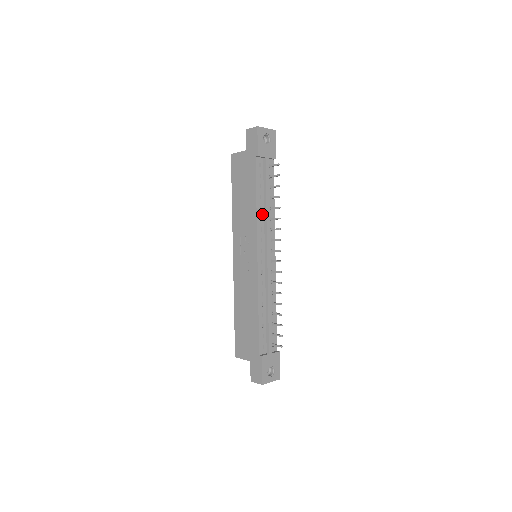
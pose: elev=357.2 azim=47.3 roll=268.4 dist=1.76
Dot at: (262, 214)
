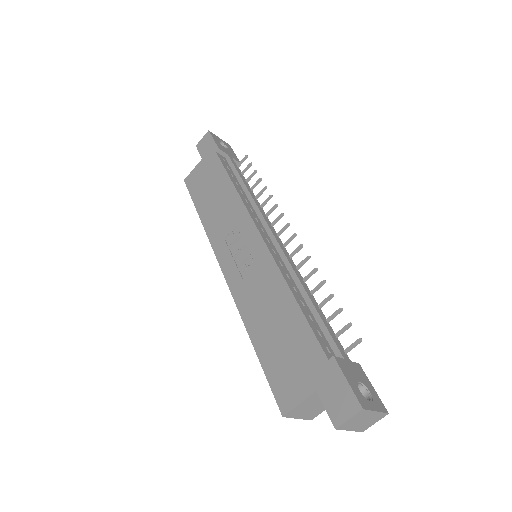
Dot at: (246, 198)
